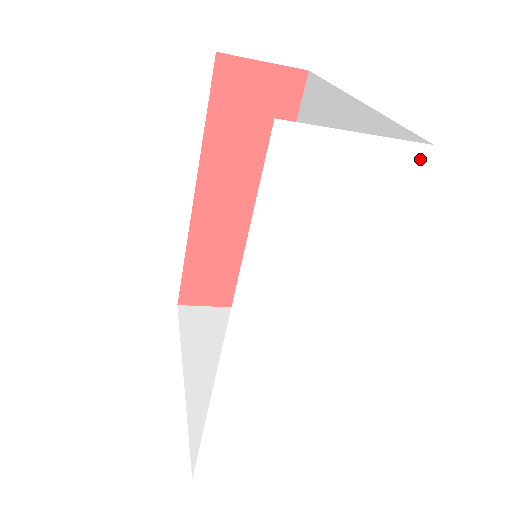
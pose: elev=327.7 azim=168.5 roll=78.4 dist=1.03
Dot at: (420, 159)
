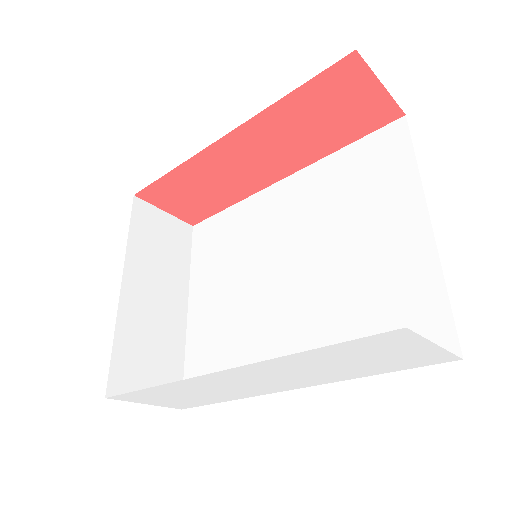
Dot at: (448, 360)
